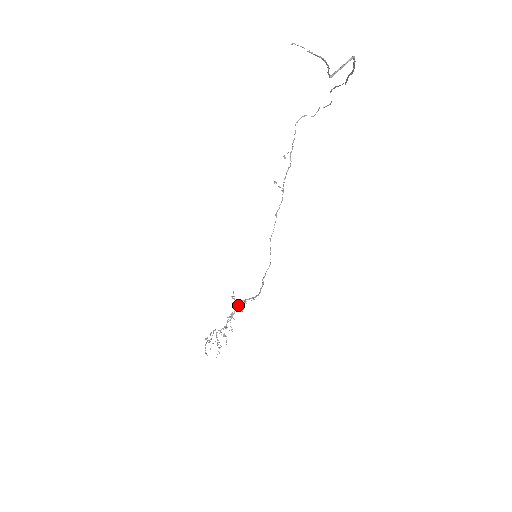
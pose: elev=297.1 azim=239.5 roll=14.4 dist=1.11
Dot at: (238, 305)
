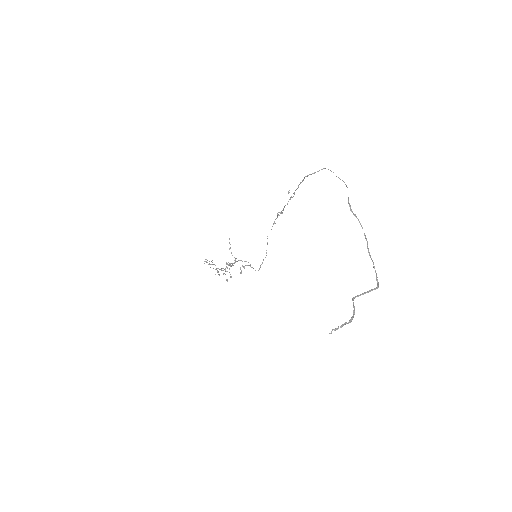
Dot at: occluded
